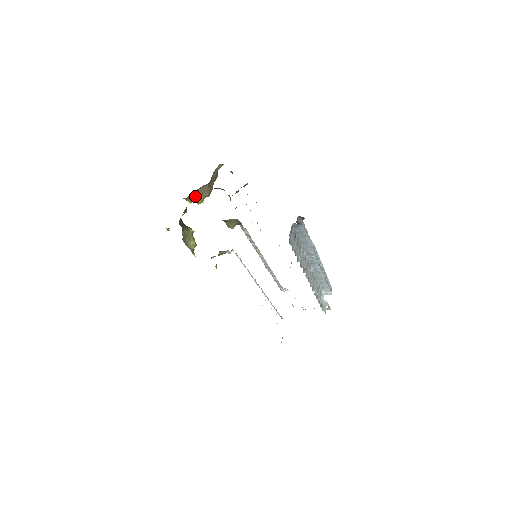
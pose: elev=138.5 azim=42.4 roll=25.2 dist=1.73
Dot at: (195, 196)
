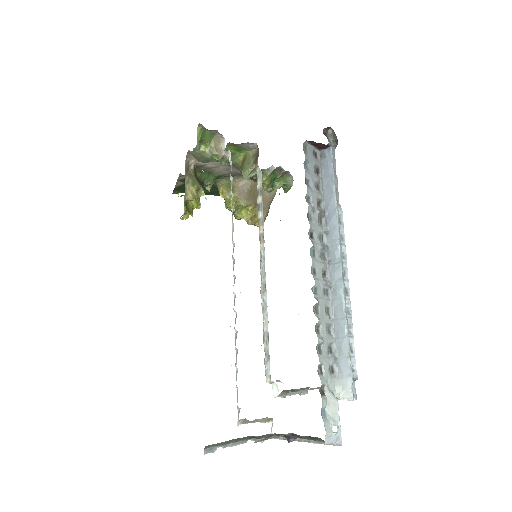
Dot at: (230, 190)
